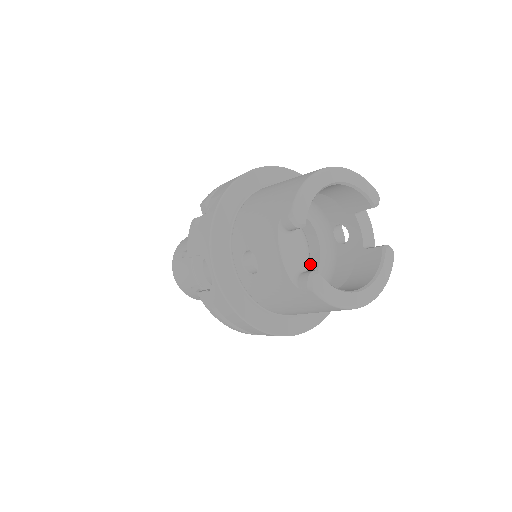
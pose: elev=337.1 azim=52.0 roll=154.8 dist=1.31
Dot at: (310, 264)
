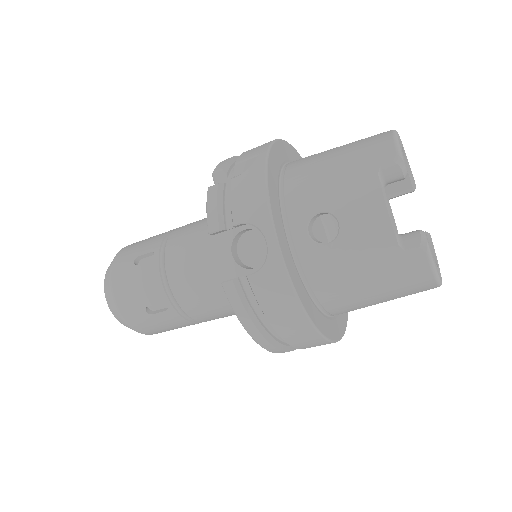
Dot at: occluded
